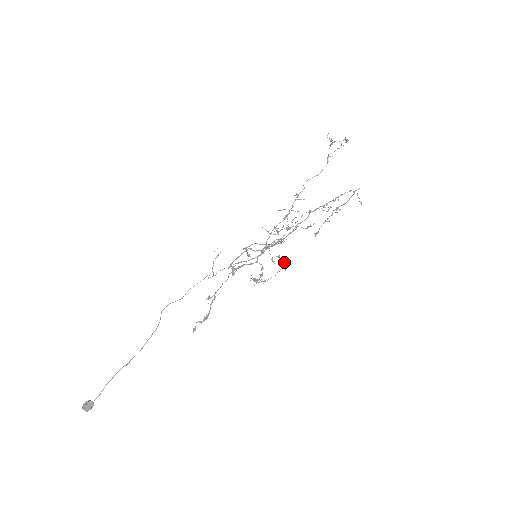
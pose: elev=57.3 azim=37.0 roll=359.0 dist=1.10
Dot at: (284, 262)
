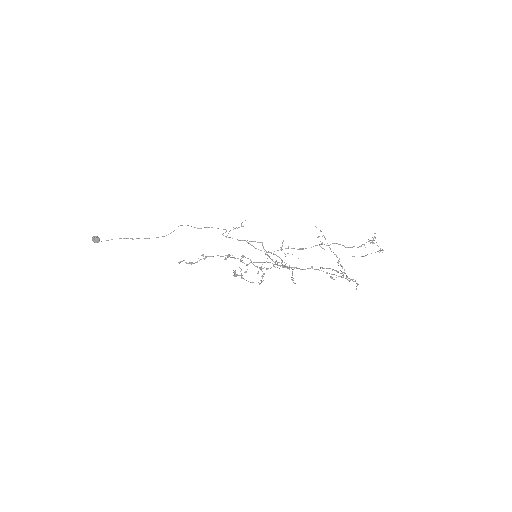
Dot at: (262, 281)
